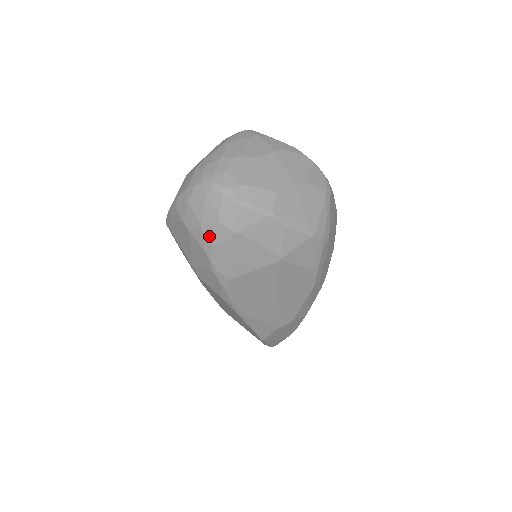
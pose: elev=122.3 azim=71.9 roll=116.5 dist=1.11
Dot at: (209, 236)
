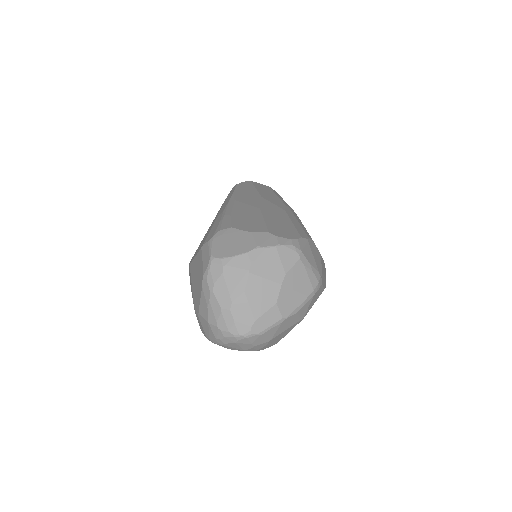
Dot at: (253, 350)
